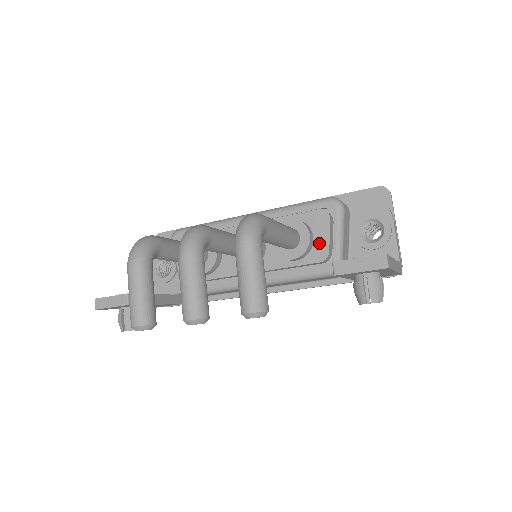
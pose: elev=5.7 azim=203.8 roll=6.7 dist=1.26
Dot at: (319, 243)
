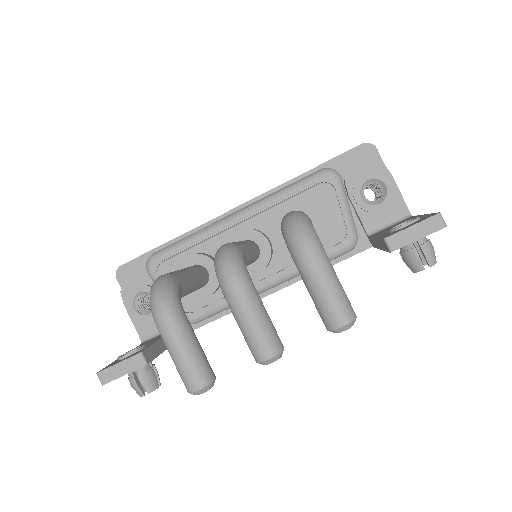
Dot at: (331, 221)
